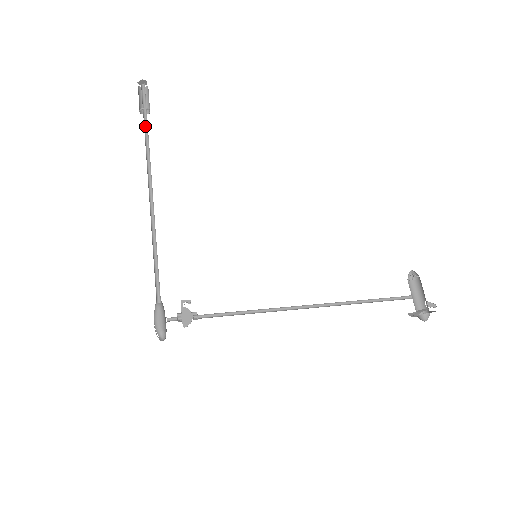
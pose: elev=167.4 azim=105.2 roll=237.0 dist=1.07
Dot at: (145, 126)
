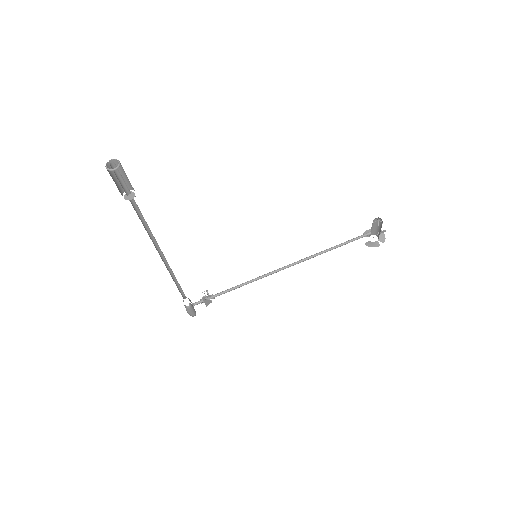
Dot at: (135, 206)
